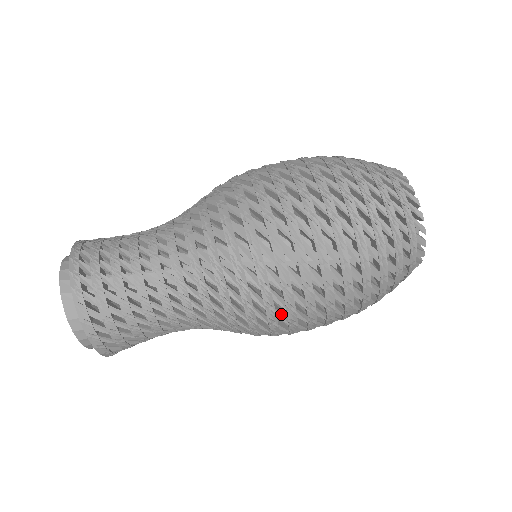
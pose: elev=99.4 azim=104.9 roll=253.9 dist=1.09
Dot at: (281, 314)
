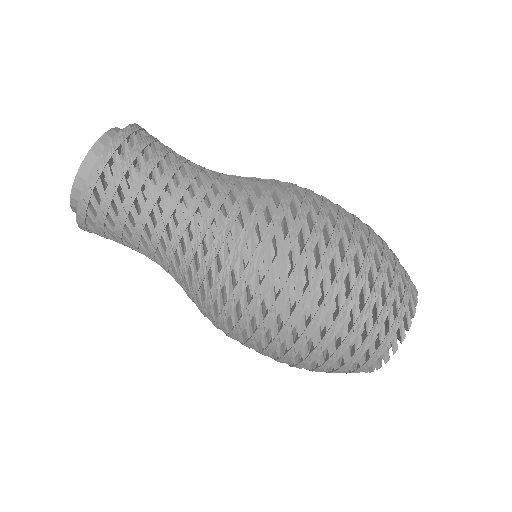
Dot at: (246, 298)
